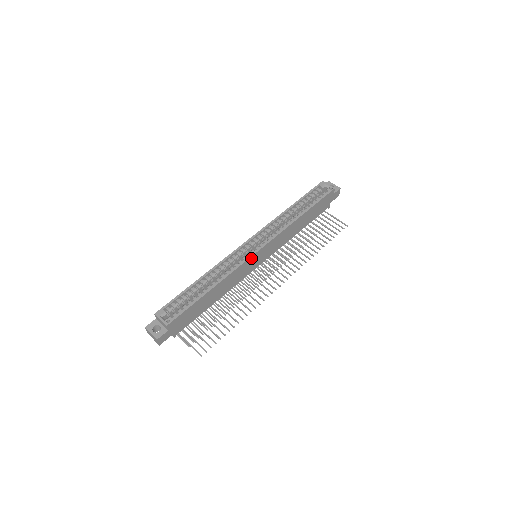
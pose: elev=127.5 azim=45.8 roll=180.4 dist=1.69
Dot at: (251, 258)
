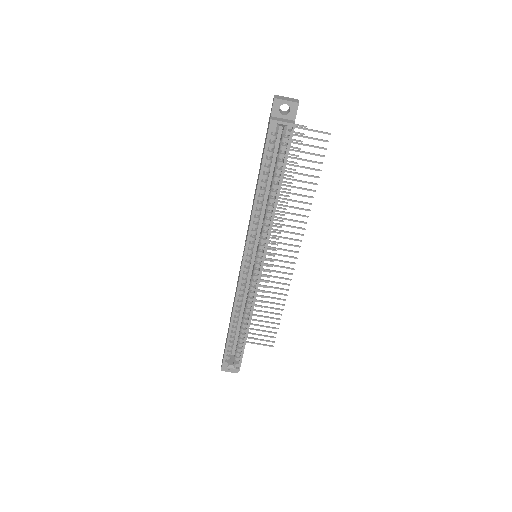
Dot at: (259, 279)
